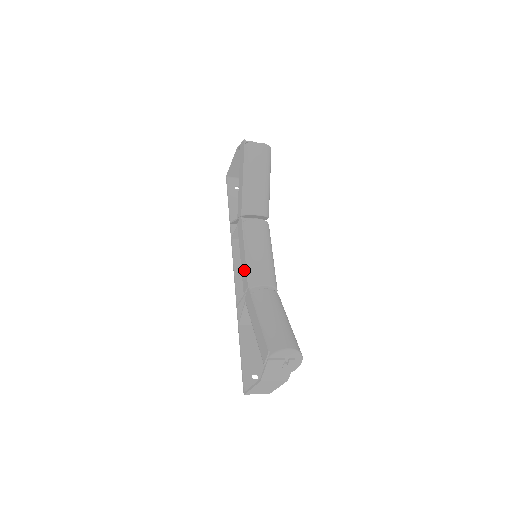
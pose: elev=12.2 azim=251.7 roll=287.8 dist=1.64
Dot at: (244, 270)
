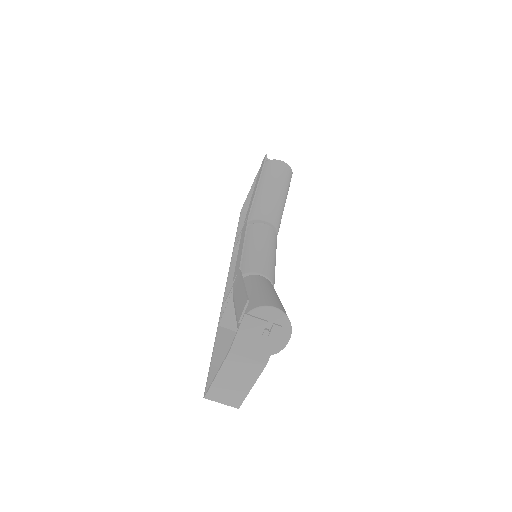
Dot at: (239, 259)
